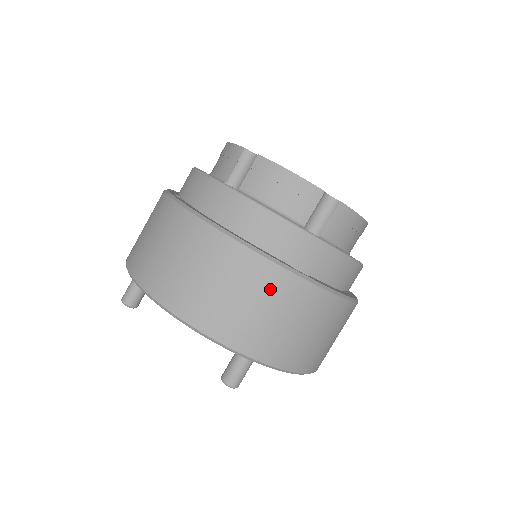
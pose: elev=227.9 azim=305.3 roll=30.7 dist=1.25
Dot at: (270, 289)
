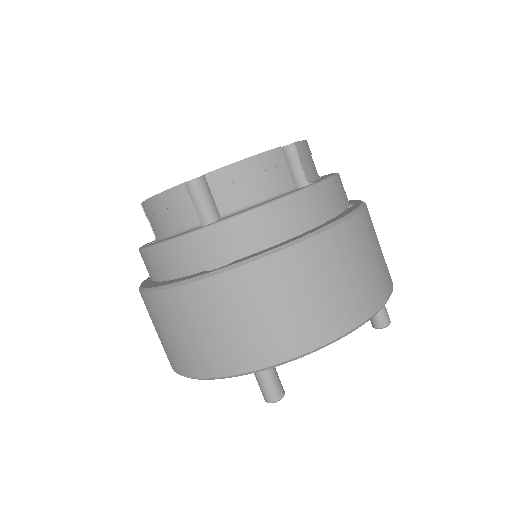
Dot at: (201, 307)
